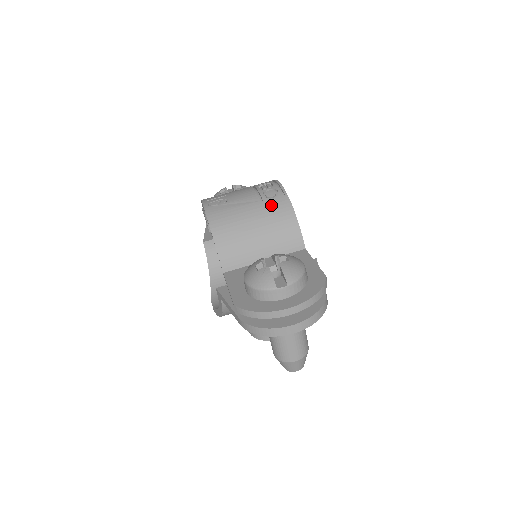
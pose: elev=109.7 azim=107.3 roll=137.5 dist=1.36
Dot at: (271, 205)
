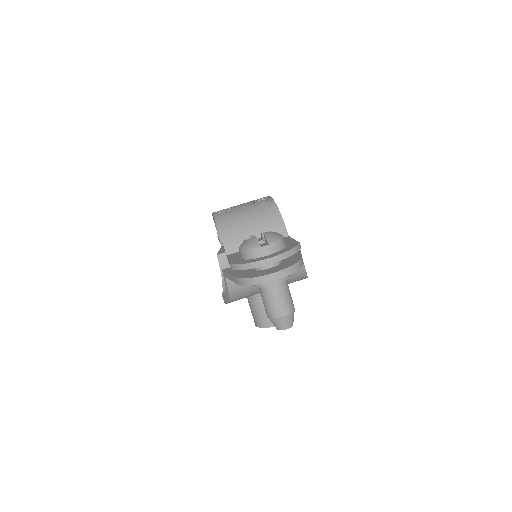
Dot at: (262, 207)
